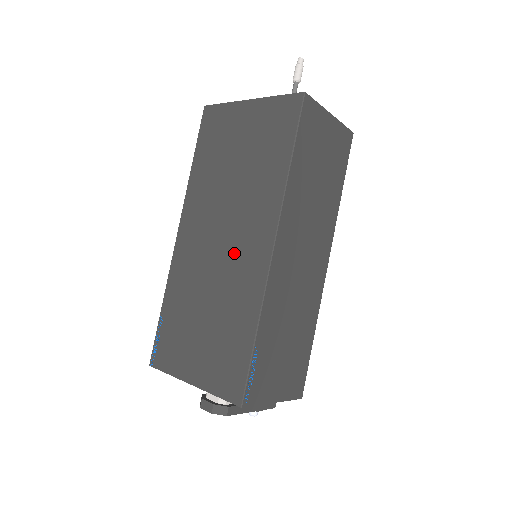
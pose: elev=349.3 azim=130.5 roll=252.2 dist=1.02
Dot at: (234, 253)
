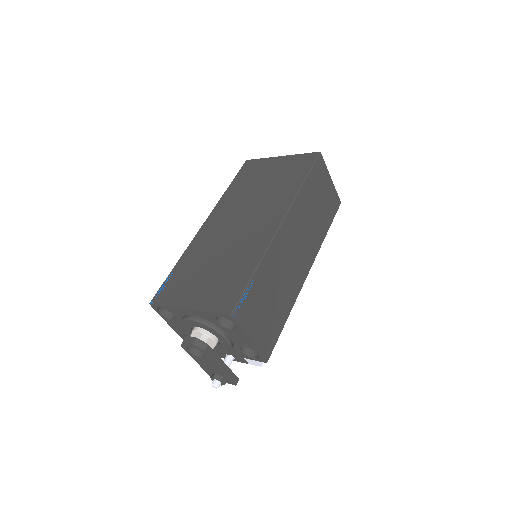
Dot at: (249, 229)
